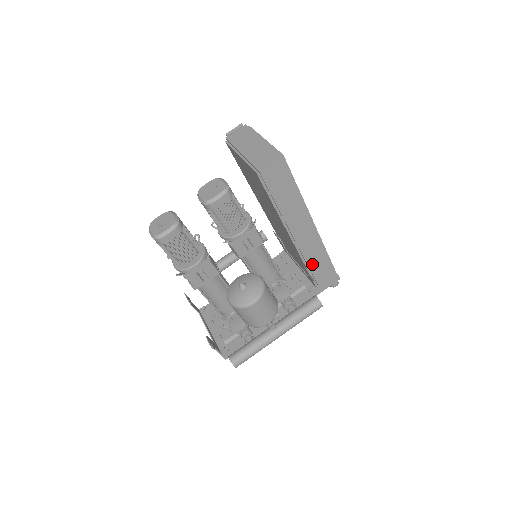
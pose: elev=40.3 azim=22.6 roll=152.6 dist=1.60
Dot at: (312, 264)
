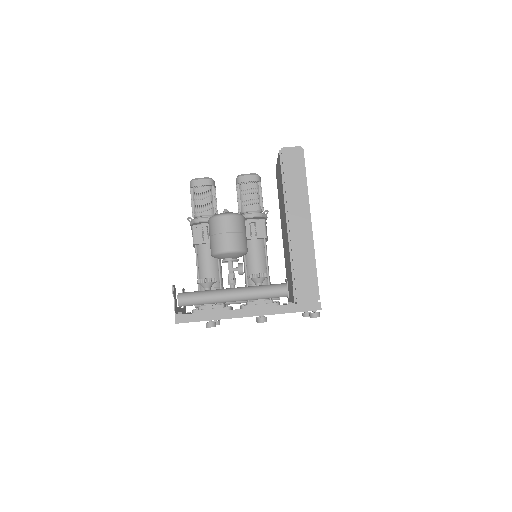
Dot at: (298, 269)
